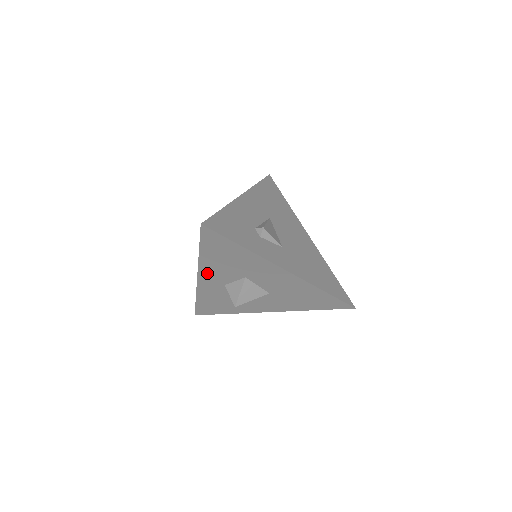
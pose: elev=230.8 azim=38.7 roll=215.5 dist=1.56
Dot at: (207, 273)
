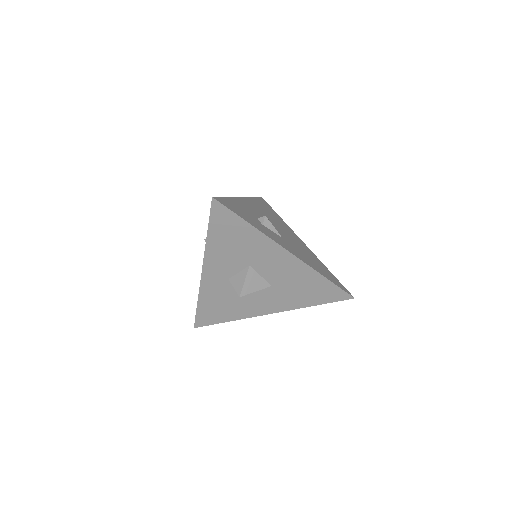
Dot at: (212, 264)
